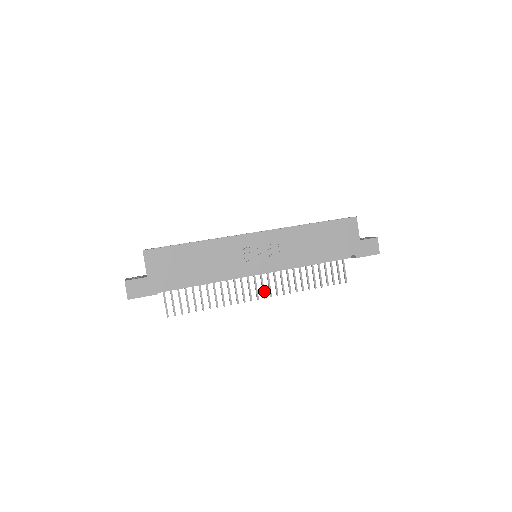
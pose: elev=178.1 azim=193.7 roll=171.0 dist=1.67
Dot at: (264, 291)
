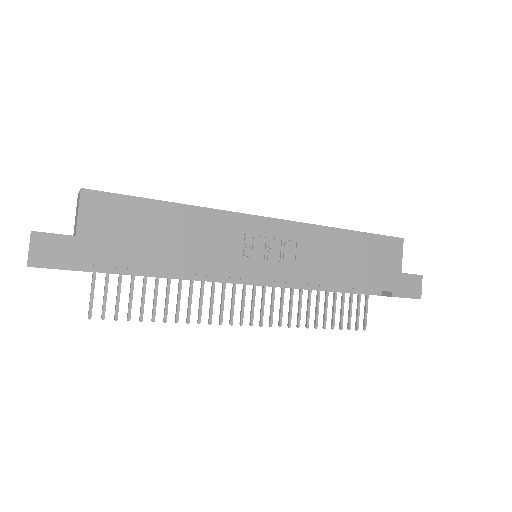
Dot at: (253, 314)
